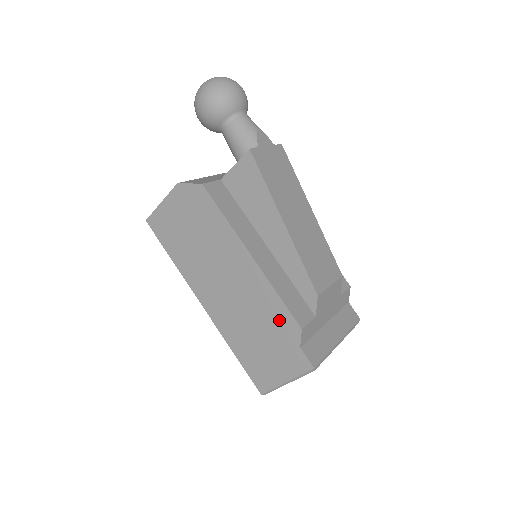
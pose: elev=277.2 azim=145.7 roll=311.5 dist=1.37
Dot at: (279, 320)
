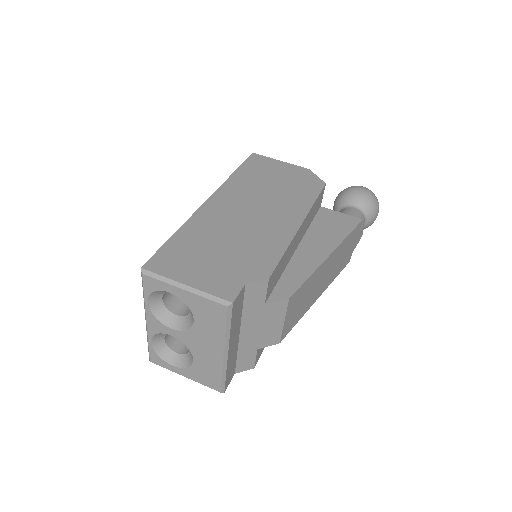
Dot at: (259, 259)
